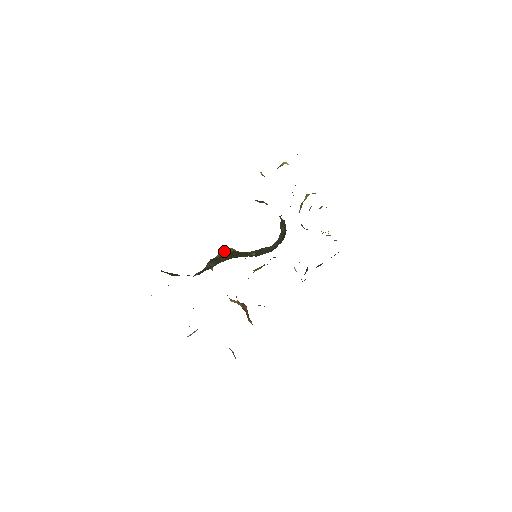
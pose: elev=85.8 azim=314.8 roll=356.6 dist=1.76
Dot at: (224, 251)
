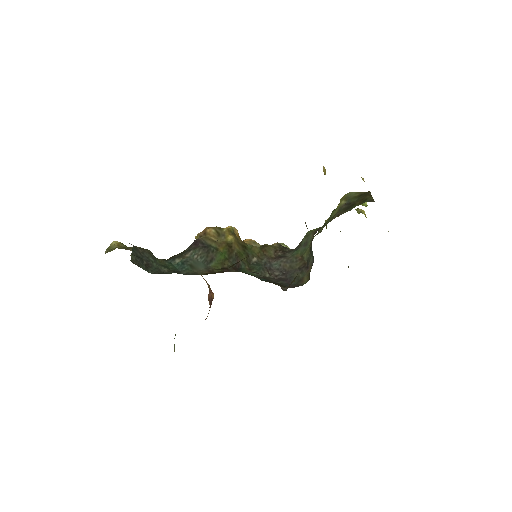
Dot at: (222, 228)
